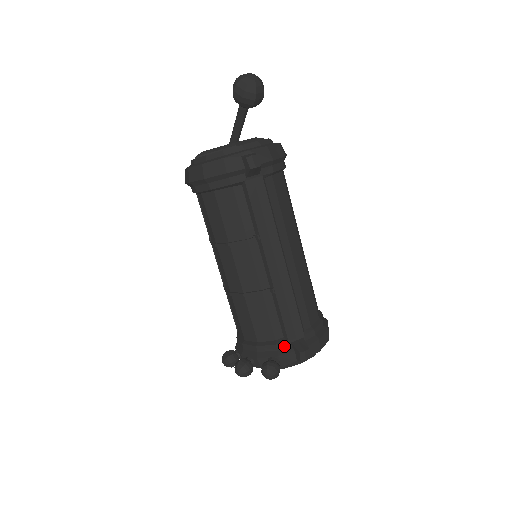
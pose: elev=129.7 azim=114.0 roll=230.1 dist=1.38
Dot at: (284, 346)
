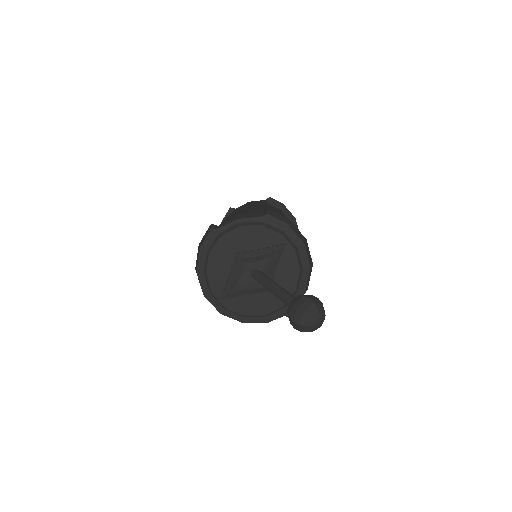
Dot at: occluded
